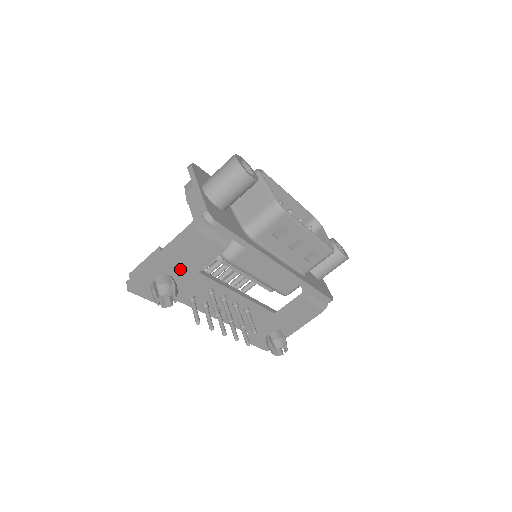
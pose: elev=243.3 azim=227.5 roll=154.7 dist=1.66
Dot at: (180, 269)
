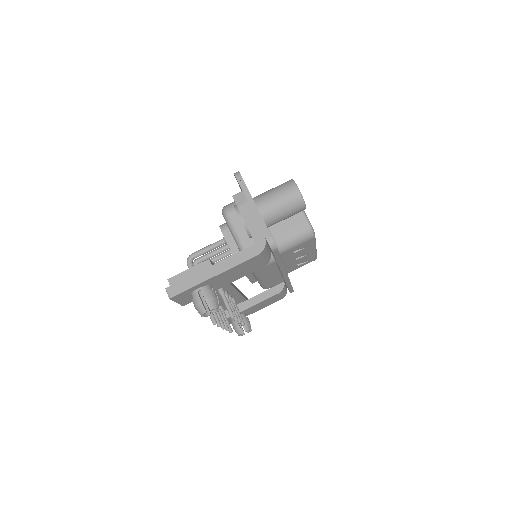
Dot at: (222, 281)
